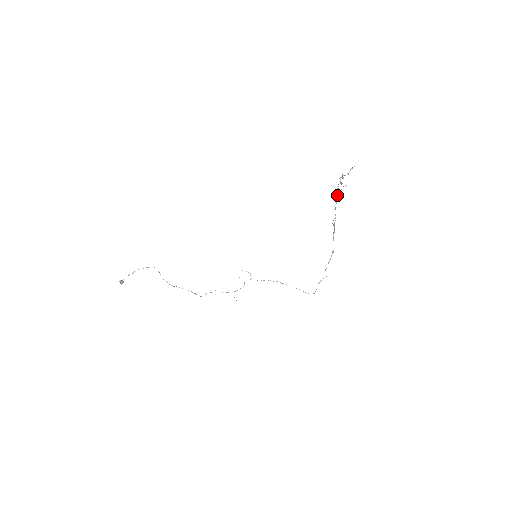
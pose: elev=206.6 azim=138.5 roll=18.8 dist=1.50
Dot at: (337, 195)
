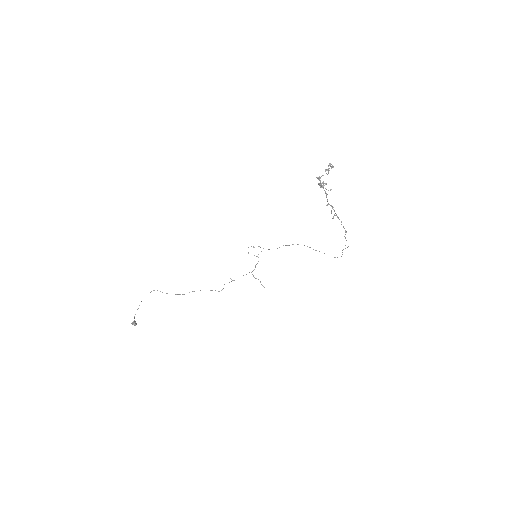
Dot at: (323, 188)
